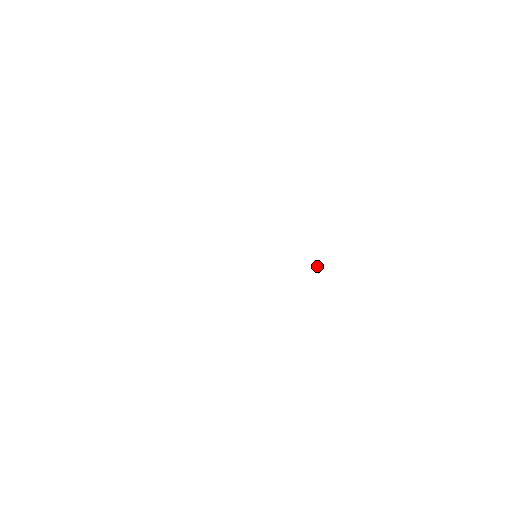
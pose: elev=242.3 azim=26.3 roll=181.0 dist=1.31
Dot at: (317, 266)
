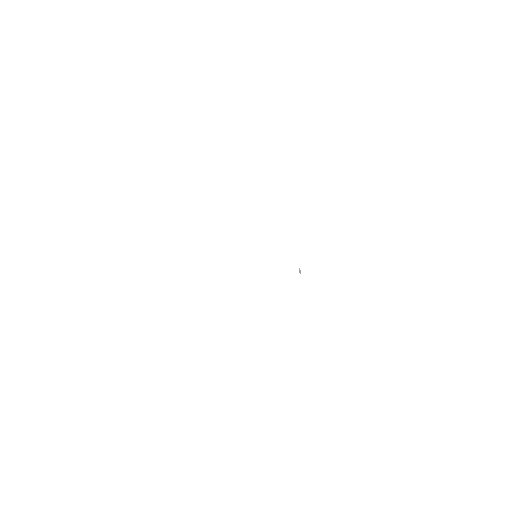
Dot at: (300, 272)
